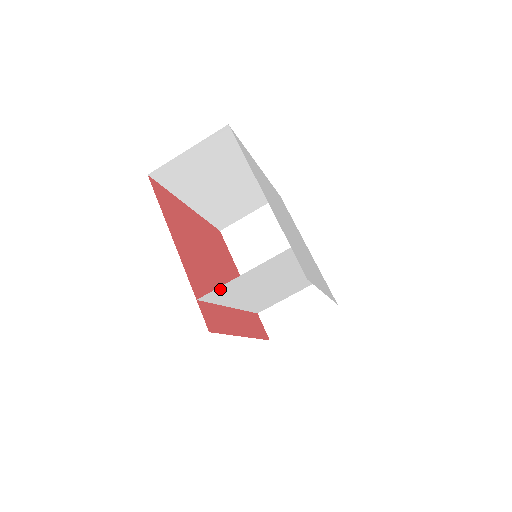
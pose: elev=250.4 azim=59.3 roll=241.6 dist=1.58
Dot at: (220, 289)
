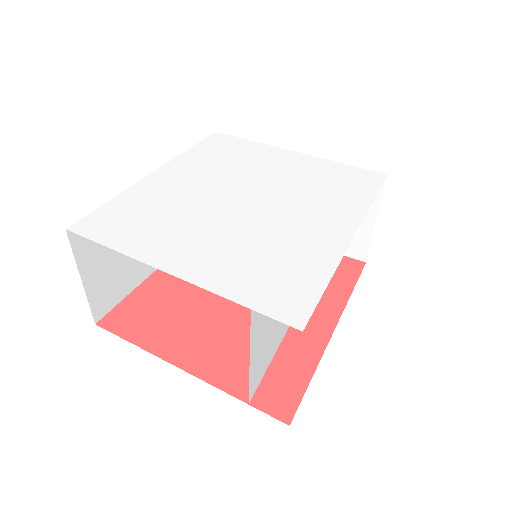
Dot at: (253, 377)
